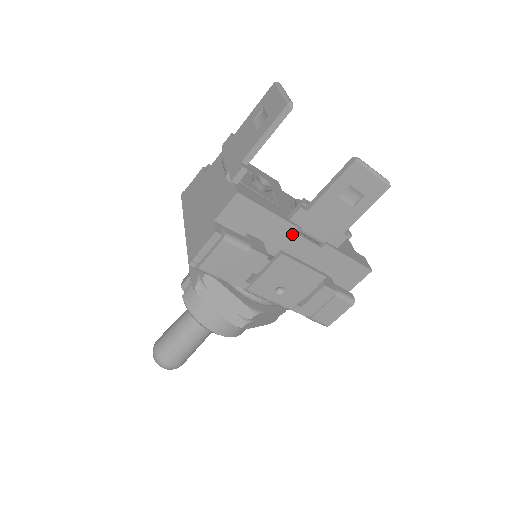
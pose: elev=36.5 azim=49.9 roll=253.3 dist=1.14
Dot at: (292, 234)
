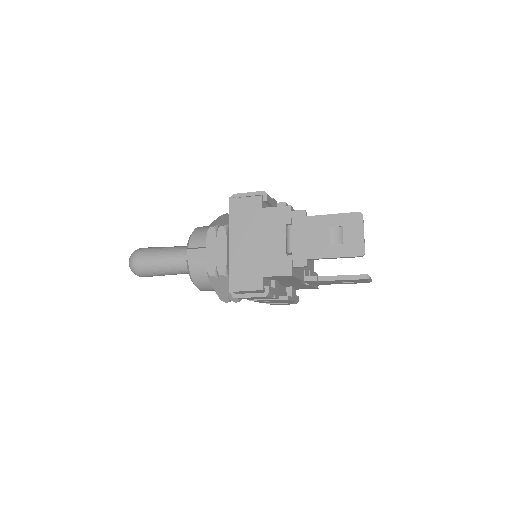
Dot at: (298, 282)
